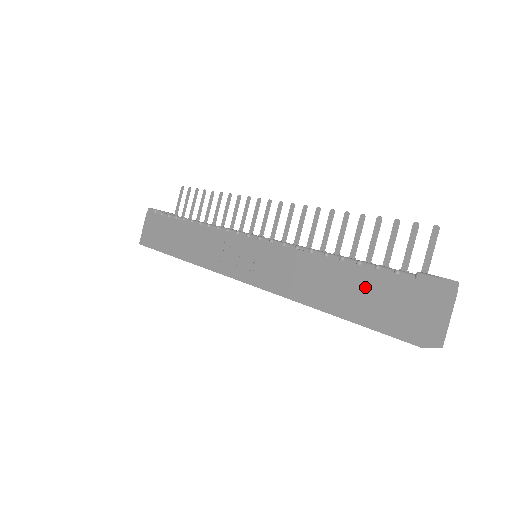
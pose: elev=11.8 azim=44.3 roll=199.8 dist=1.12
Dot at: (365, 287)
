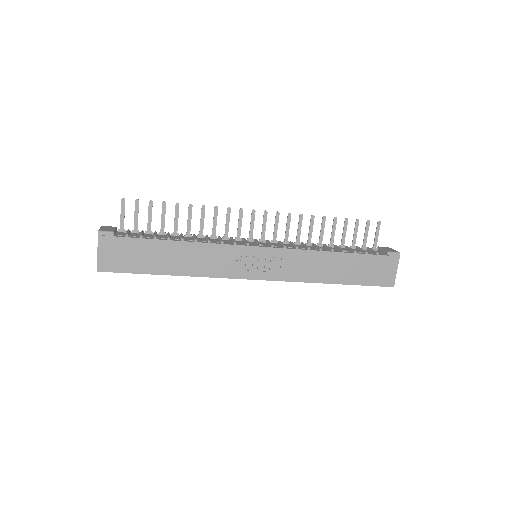
Dot at: (362, 265)
